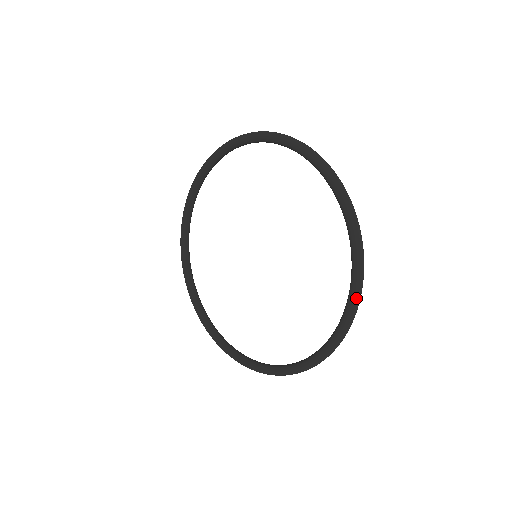
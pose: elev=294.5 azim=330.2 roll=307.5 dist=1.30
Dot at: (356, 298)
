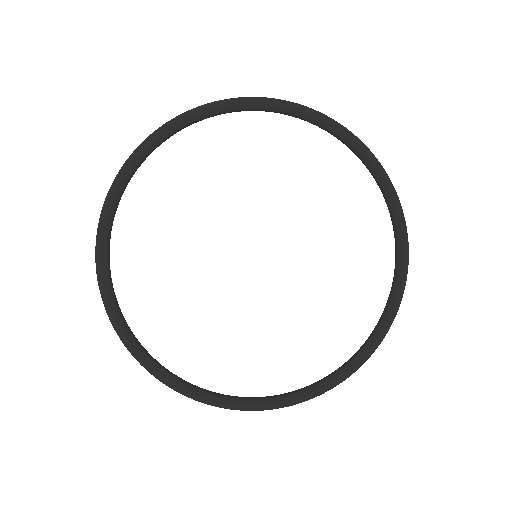
Dot at: (408, 264)
